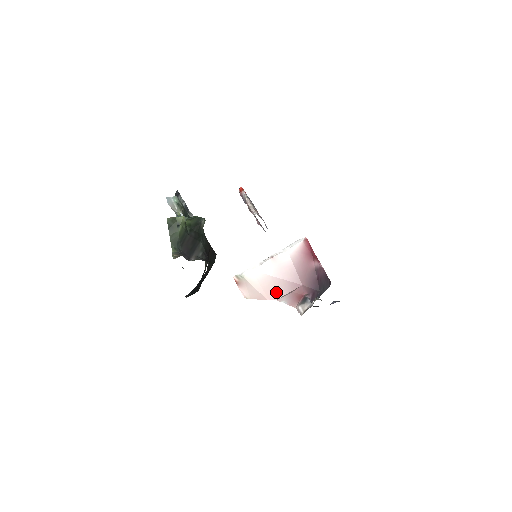
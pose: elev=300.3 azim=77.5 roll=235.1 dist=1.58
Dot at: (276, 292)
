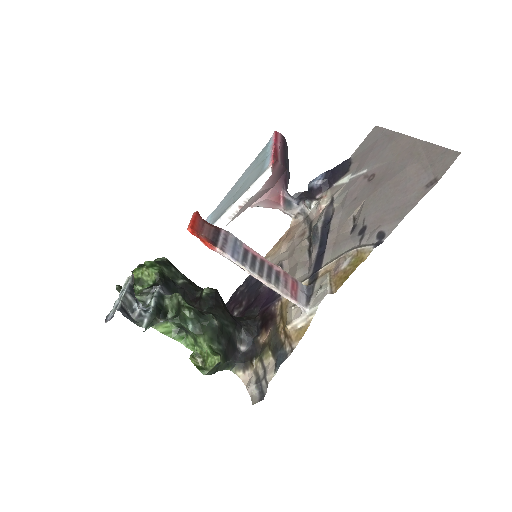
Dot at: occluded
